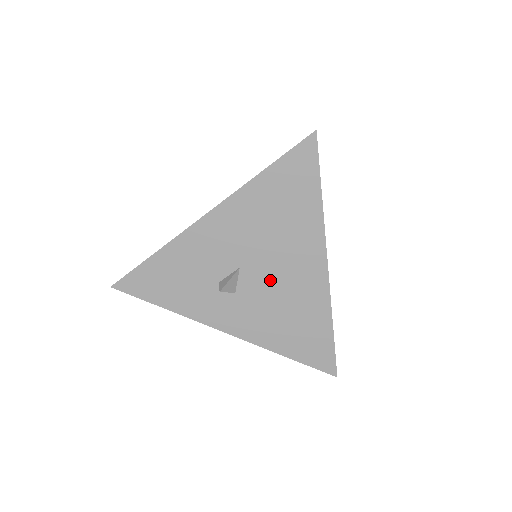
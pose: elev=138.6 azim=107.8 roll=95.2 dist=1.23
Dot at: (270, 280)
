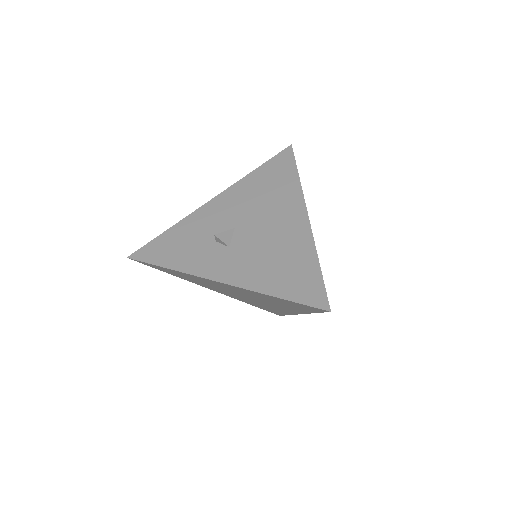
Dot at: (260, 233)
